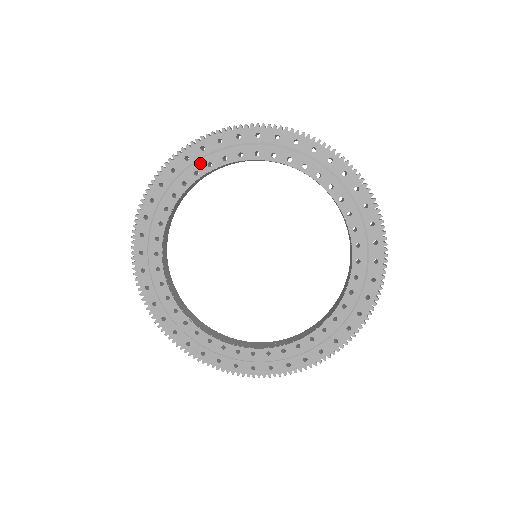
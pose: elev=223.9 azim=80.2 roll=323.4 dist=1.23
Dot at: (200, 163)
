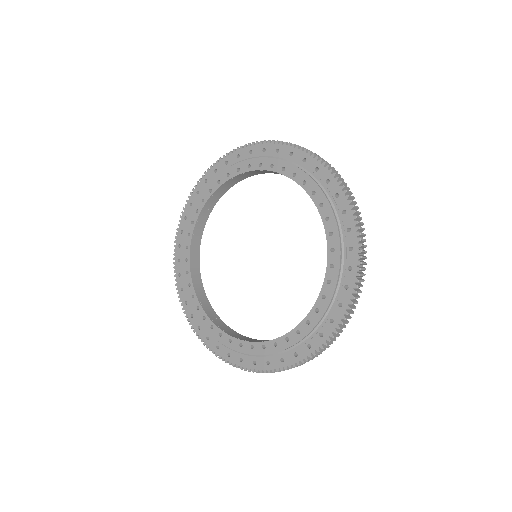
Dot at: (187, 227)
